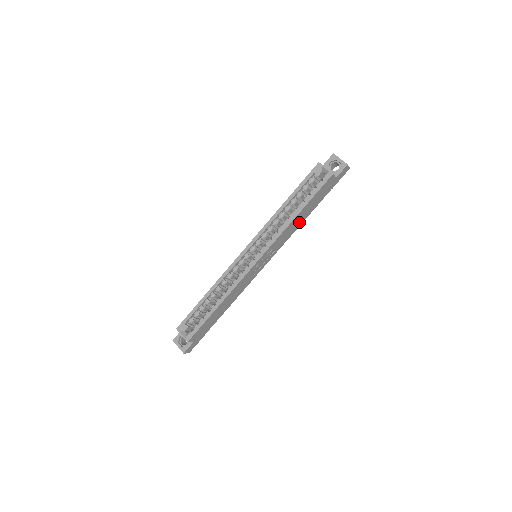
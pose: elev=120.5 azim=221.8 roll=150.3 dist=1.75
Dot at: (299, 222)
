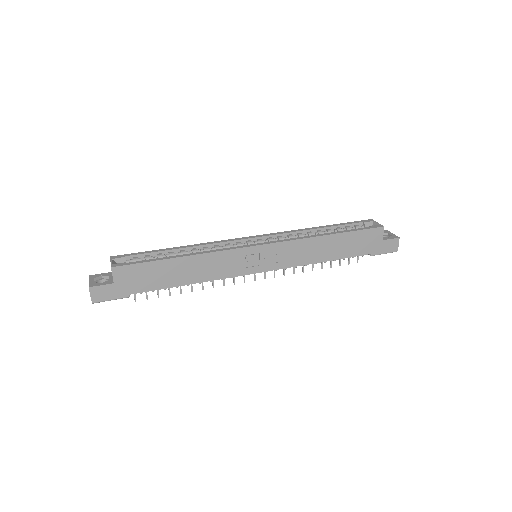
Dot at: (323, 254)
